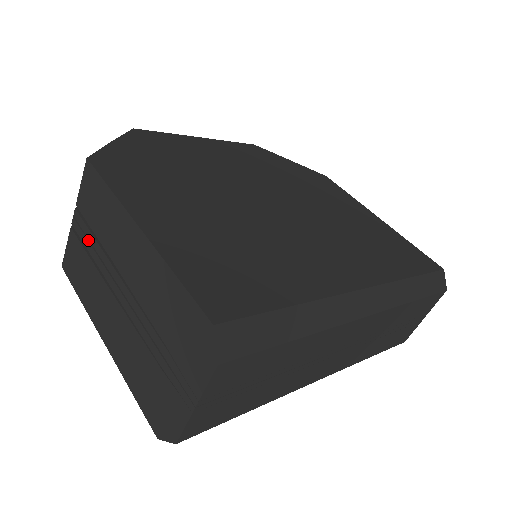
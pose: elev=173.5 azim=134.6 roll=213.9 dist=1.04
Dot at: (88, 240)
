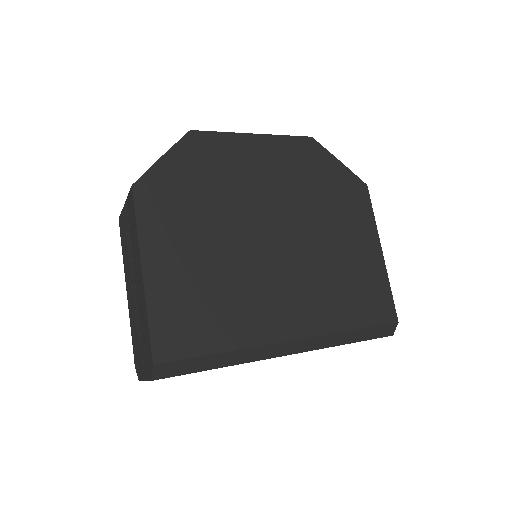
Dot at: (128, 230)
